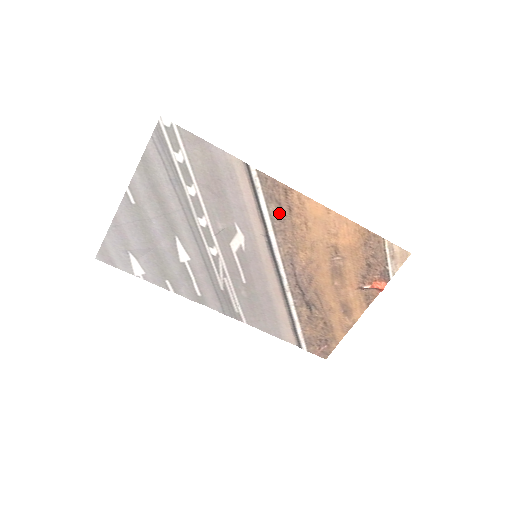
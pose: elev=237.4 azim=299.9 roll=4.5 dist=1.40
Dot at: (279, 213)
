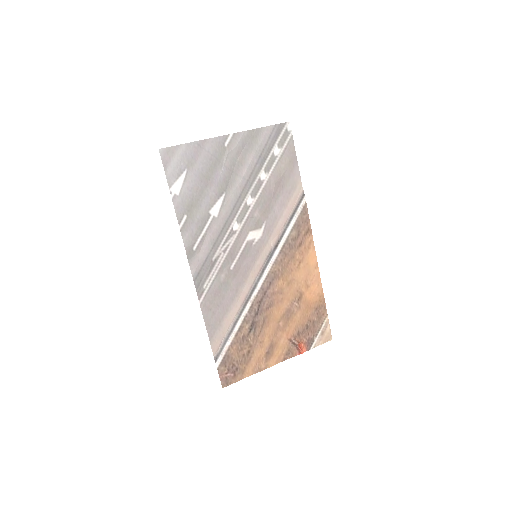
Dot at: (293, 240)
